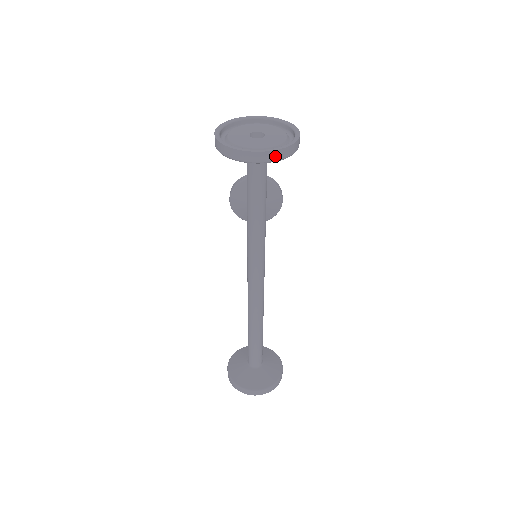
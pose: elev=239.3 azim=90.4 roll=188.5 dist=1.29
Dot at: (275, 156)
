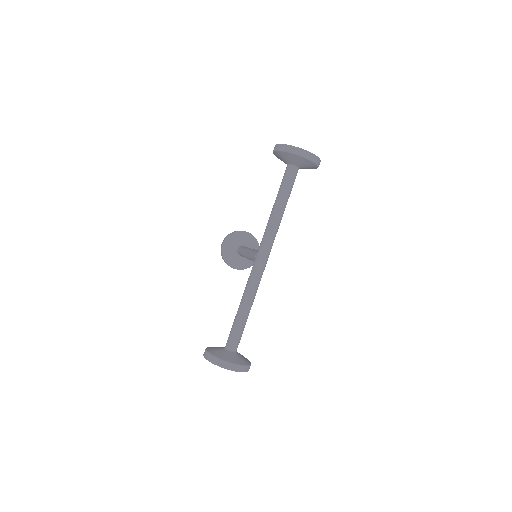
Dot at: (313, 158)
